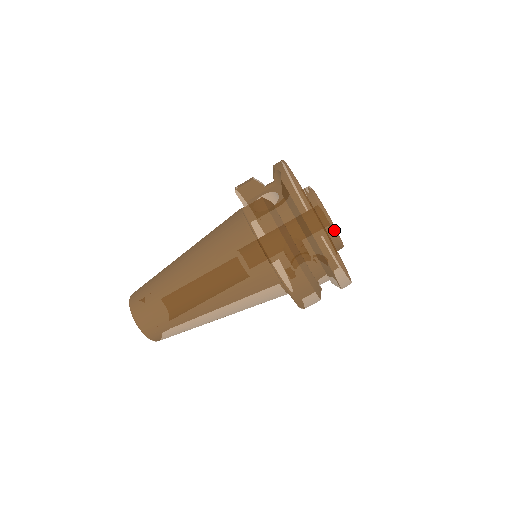
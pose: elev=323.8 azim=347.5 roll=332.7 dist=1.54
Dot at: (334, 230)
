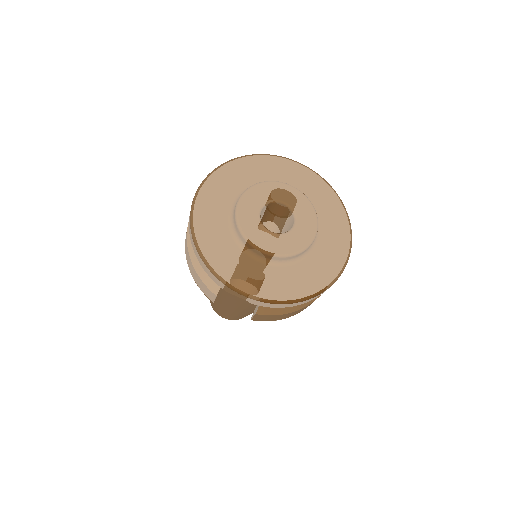
Dot at: occluded
